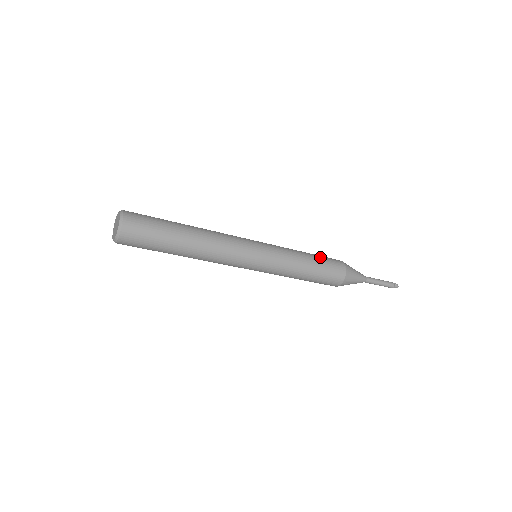
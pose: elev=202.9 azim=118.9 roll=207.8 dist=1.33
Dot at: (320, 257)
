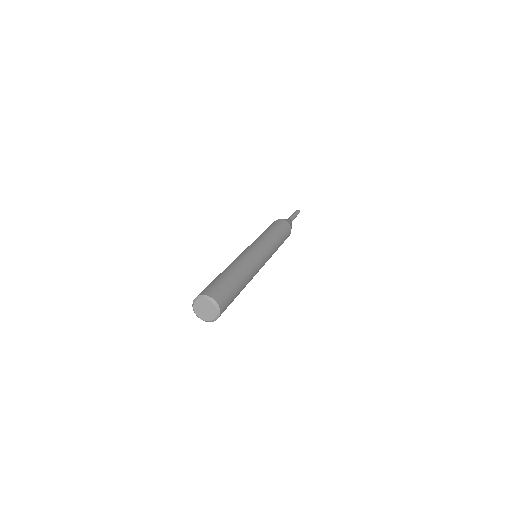
Dot at: (285, 238)
